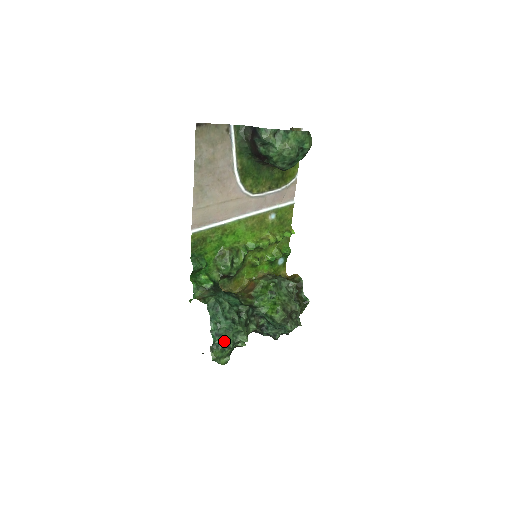
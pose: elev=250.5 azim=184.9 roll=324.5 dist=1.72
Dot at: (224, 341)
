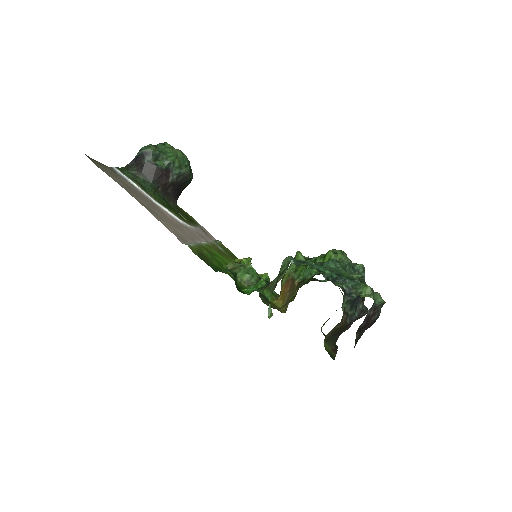
Dot at: (351, 278)
